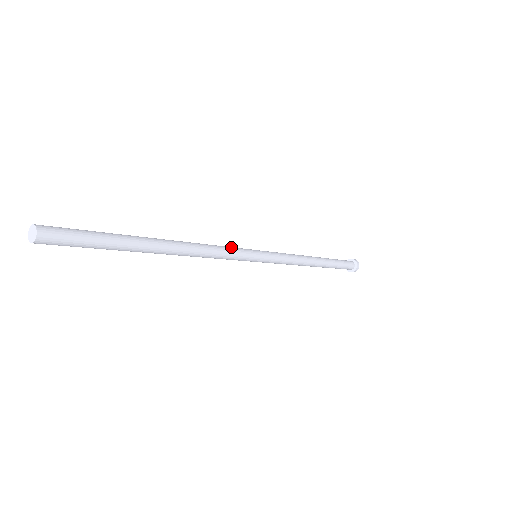
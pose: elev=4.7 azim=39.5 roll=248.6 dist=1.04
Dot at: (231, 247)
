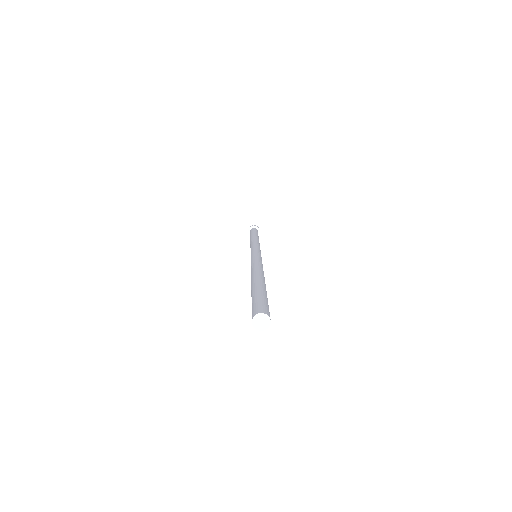
Dot at: occluded
